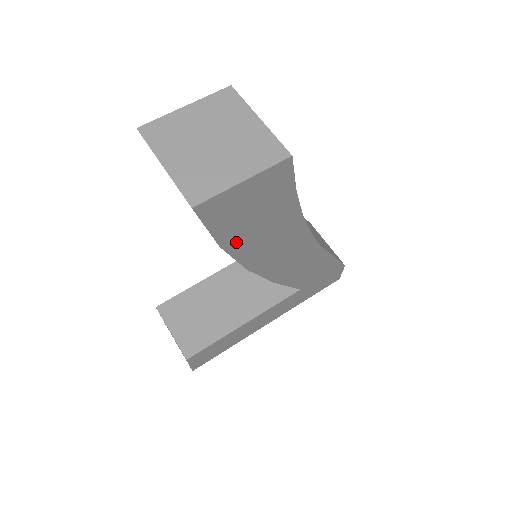
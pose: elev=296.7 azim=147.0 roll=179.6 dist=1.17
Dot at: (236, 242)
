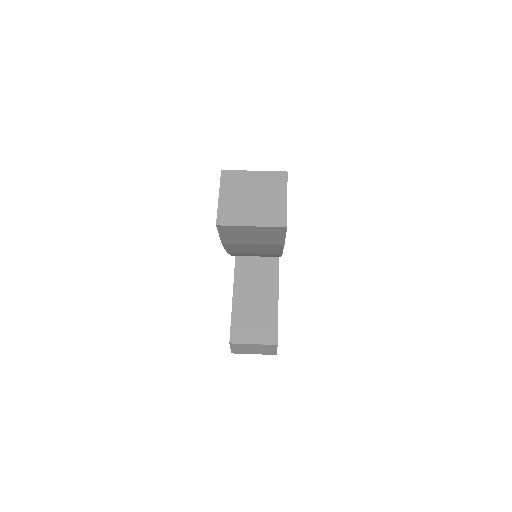
Dot at: occluded
